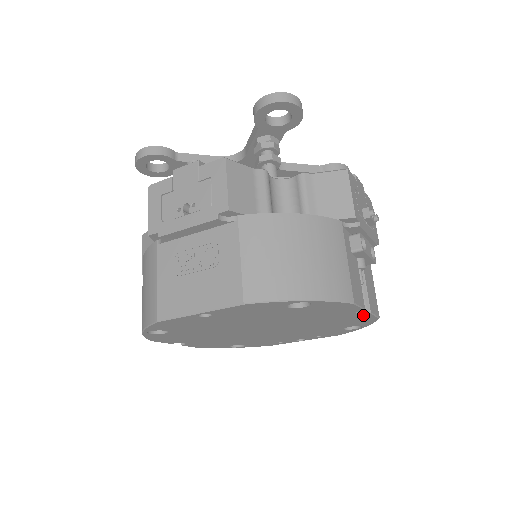
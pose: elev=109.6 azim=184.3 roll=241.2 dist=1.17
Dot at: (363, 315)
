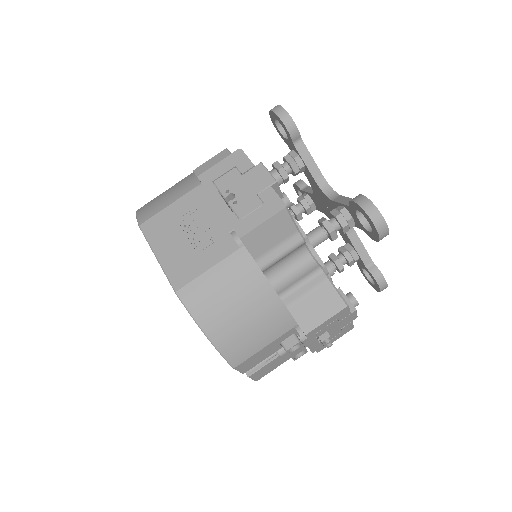
Dot at: occluded
